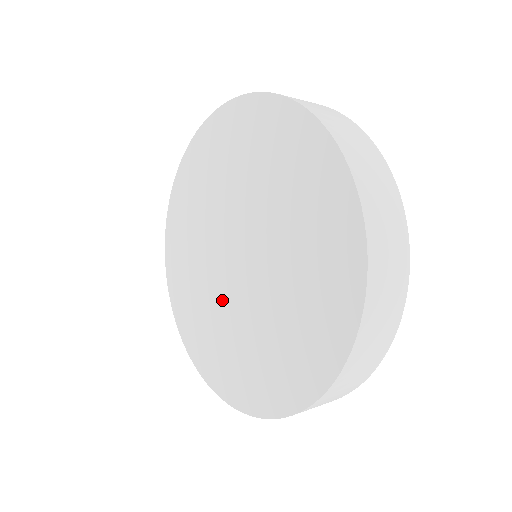
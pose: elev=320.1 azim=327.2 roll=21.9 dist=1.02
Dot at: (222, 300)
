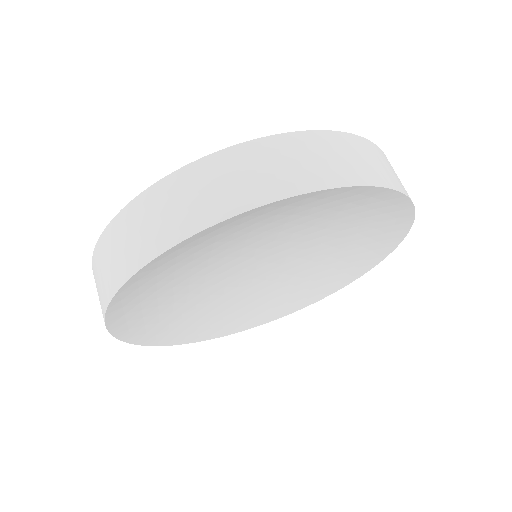
Dot at: occluded
